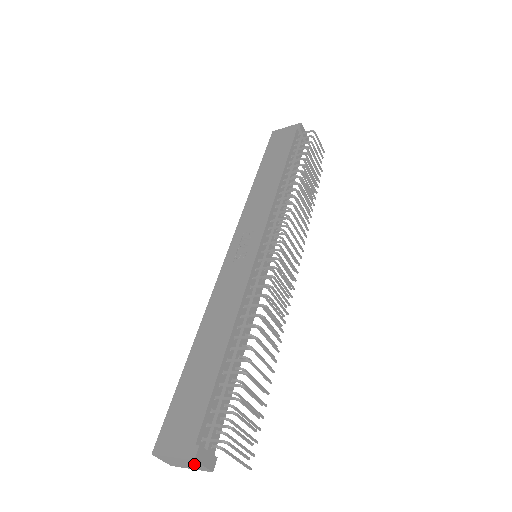
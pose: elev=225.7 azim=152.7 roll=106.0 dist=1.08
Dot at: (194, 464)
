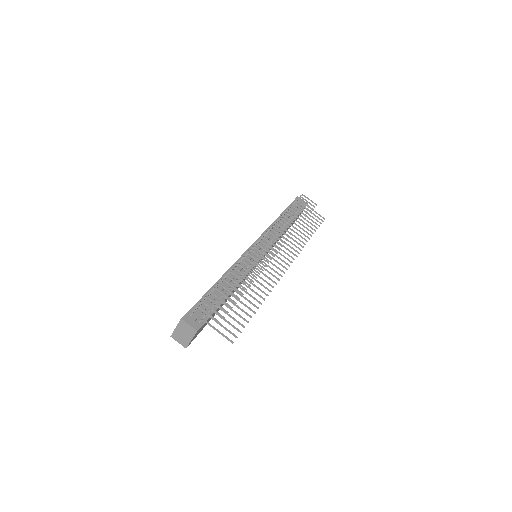
Dot at: (186, 327)
